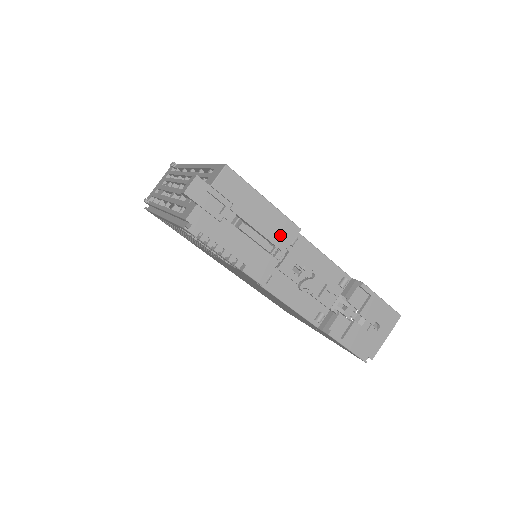
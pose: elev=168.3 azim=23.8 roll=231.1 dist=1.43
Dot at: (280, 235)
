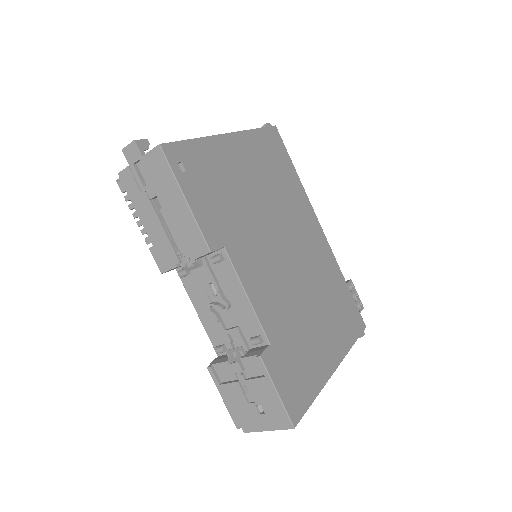
Dot at: (189, 242)
